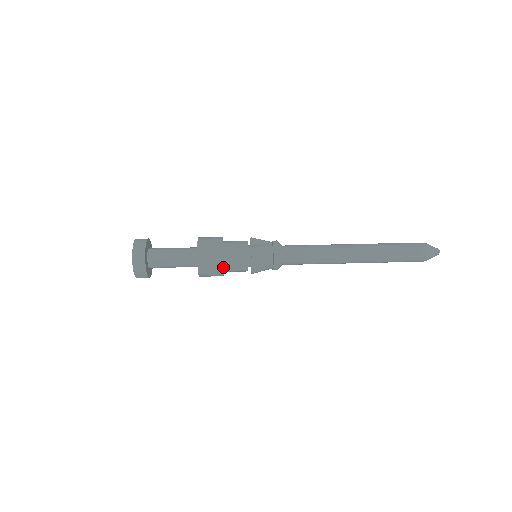
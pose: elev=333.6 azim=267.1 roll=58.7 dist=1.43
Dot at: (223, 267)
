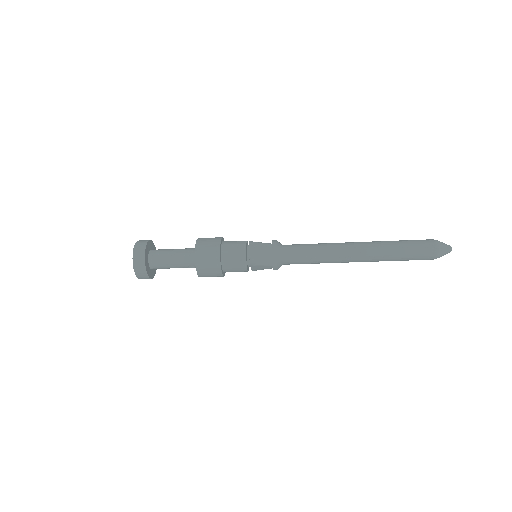
Dot at: (221, 248)
